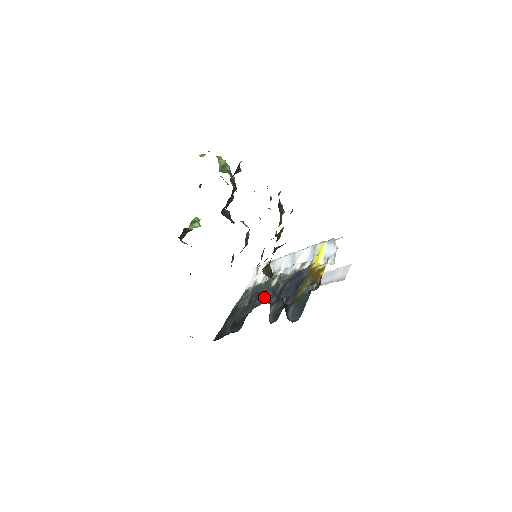
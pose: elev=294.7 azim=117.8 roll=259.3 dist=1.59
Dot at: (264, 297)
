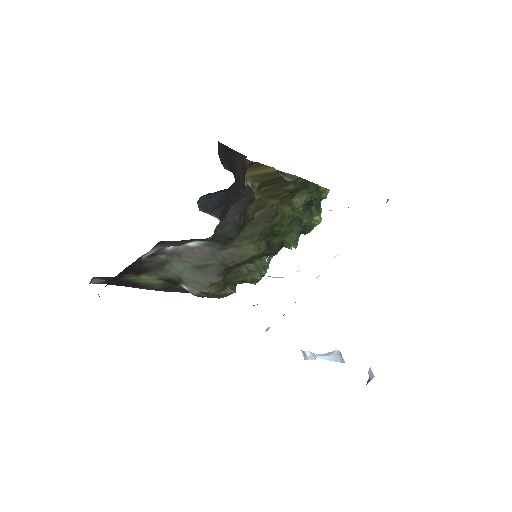
Dot at: occluded
